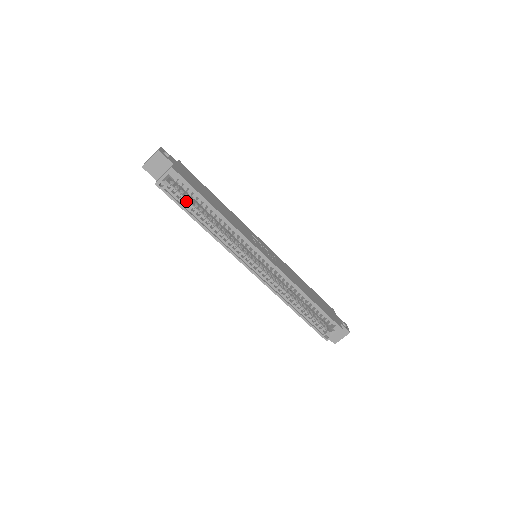
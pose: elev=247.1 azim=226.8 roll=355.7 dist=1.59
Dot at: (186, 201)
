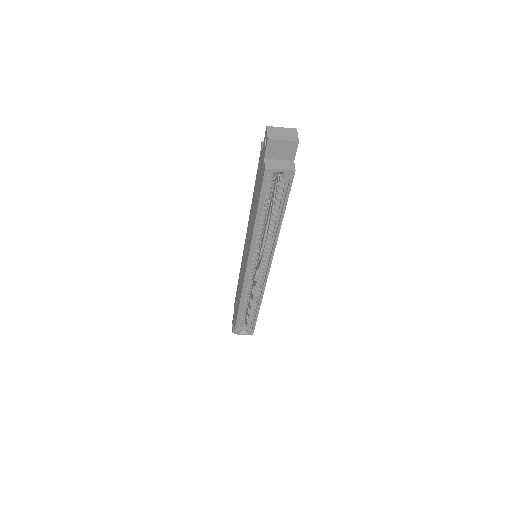
Dot at: (268, 197)
